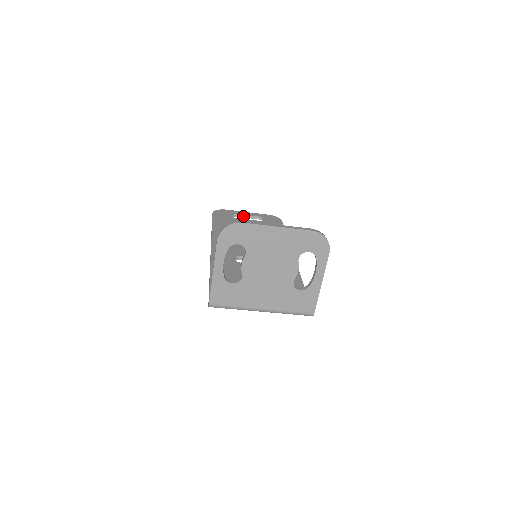
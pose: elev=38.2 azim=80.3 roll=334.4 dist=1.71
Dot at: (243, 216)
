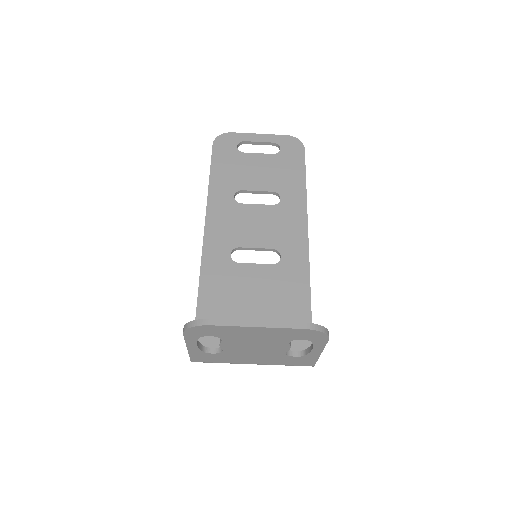
Dot at: (253, 143)
